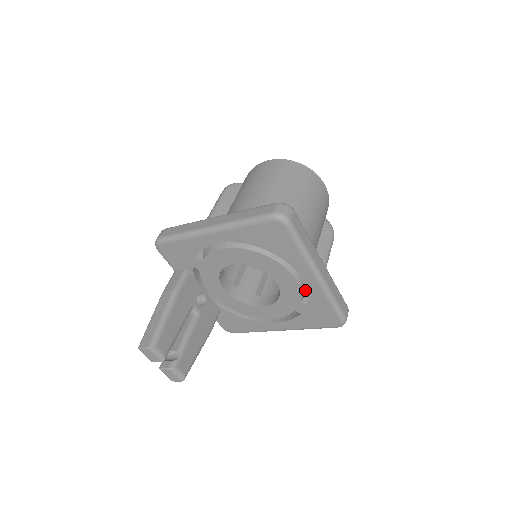
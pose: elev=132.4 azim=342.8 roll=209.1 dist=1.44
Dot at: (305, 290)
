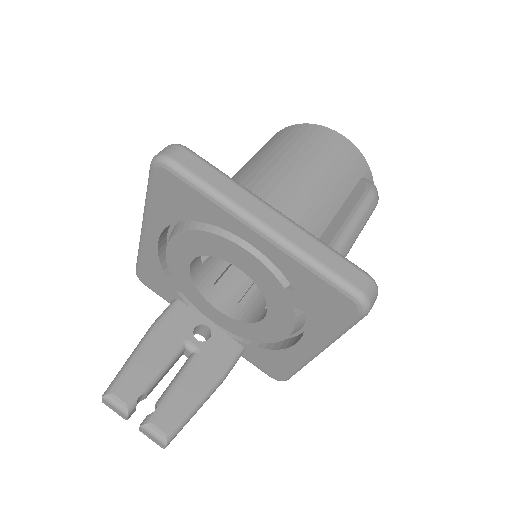
Dot at: occluded
